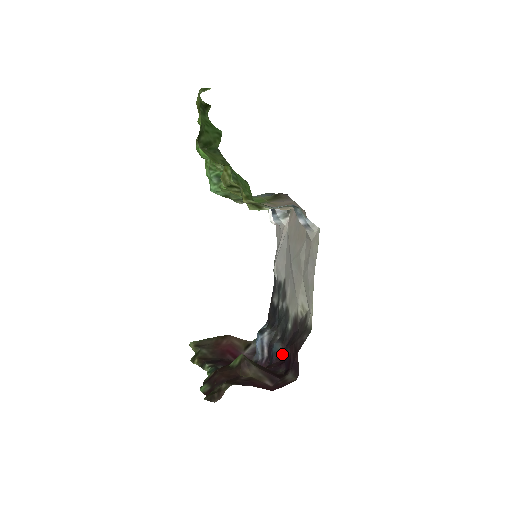
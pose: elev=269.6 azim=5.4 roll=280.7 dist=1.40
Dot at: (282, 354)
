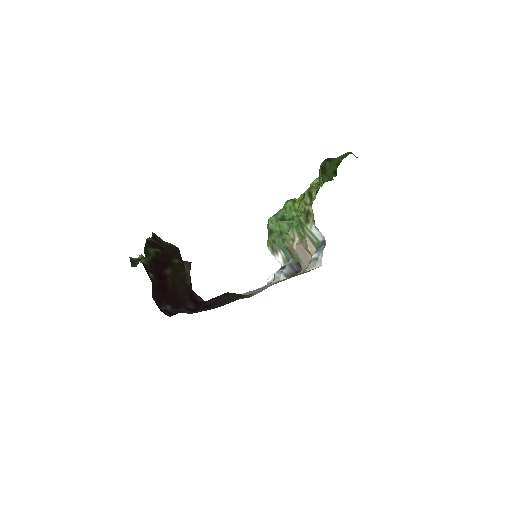
Dot at: occluded
